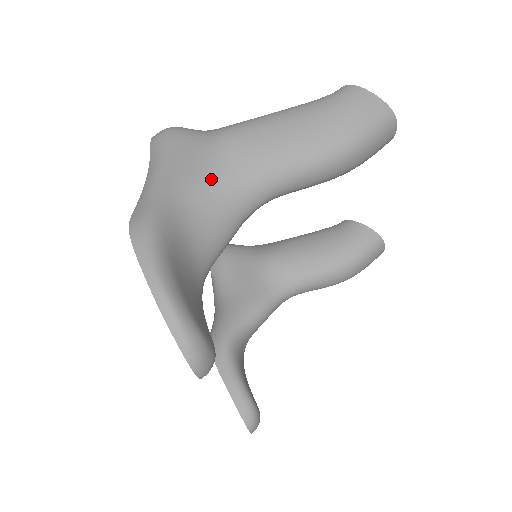
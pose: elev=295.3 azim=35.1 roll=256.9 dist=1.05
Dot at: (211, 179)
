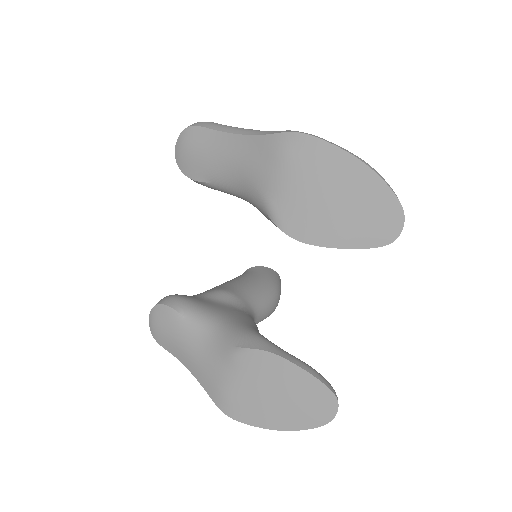
Dot at: occluded
